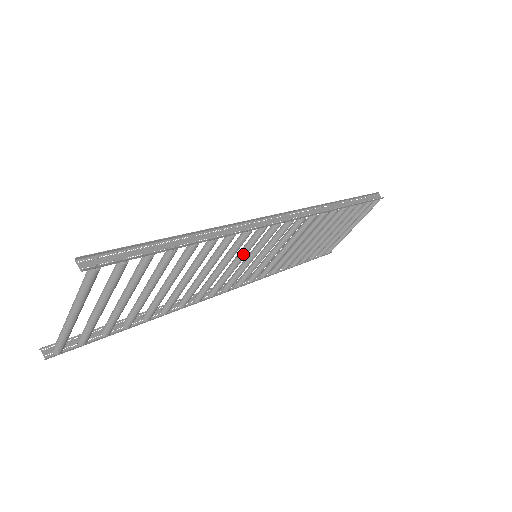
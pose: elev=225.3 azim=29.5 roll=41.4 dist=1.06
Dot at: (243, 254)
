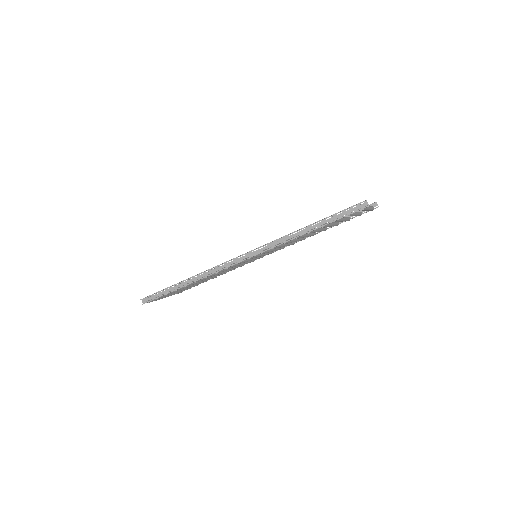
Dot at: occluded
